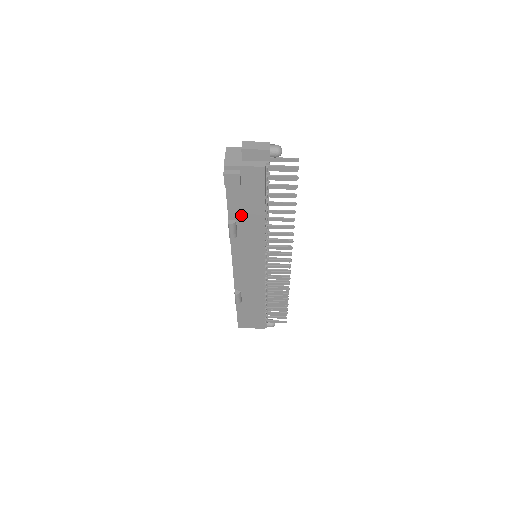
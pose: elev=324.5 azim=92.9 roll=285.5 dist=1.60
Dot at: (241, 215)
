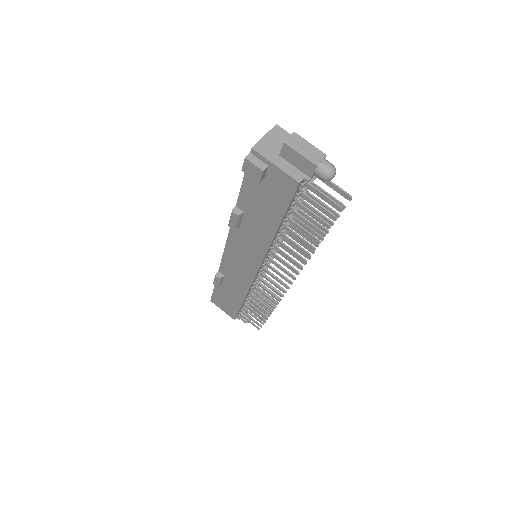
Dot at: (251, 211)
